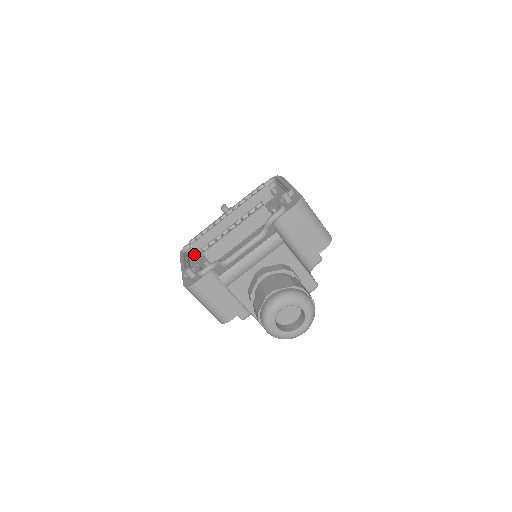
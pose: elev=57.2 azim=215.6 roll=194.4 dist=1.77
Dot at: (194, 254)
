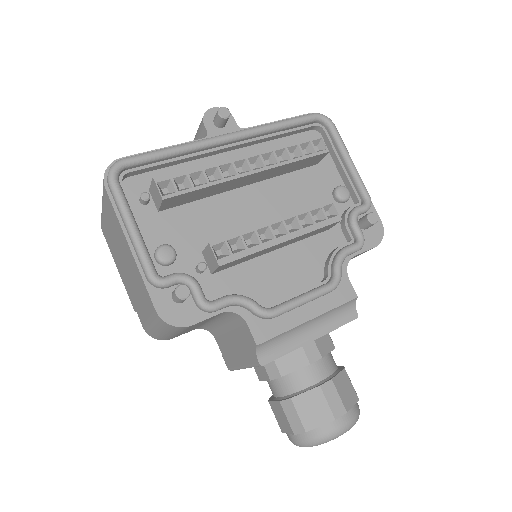
Dot at: (148, 201)
